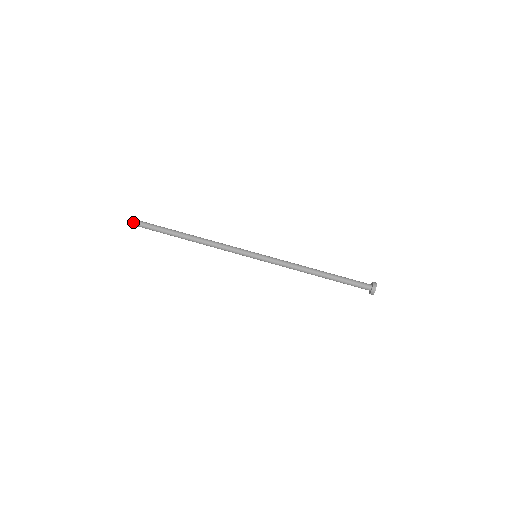
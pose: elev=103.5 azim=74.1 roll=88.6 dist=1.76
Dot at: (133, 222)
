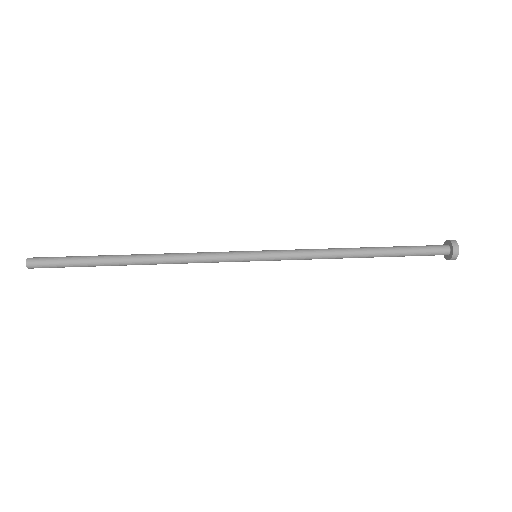
Dot at: (30, 258)
